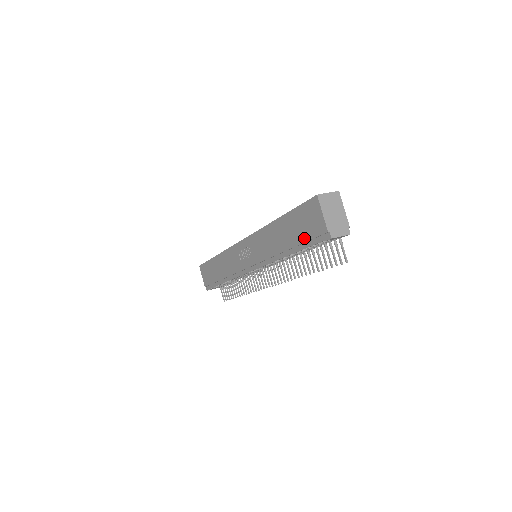
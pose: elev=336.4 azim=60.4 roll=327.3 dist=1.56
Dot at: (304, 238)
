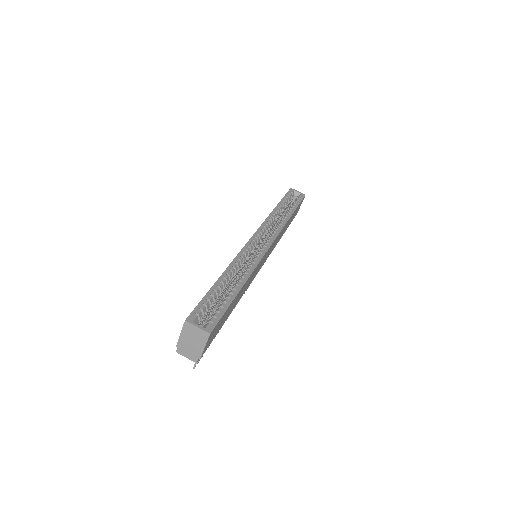
Dot at: occluded
